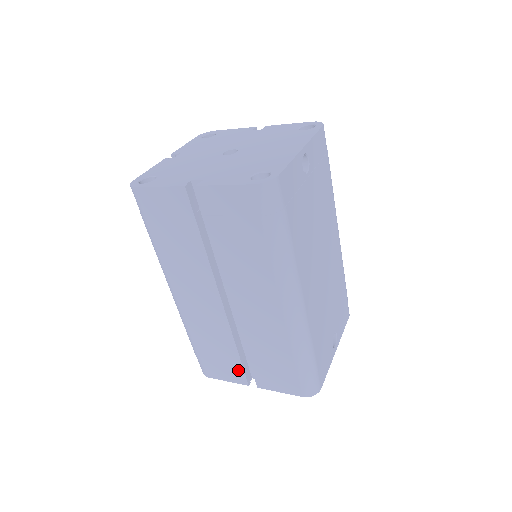
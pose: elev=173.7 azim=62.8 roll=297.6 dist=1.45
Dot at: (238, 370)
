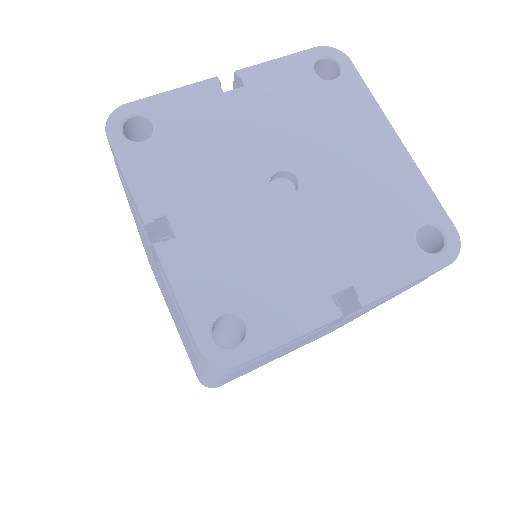
Dot at: occluded
